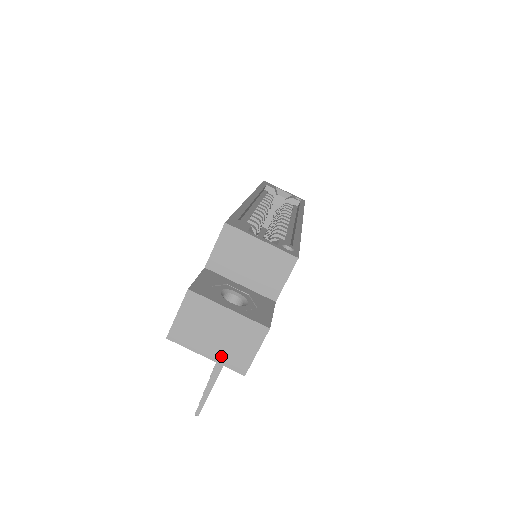
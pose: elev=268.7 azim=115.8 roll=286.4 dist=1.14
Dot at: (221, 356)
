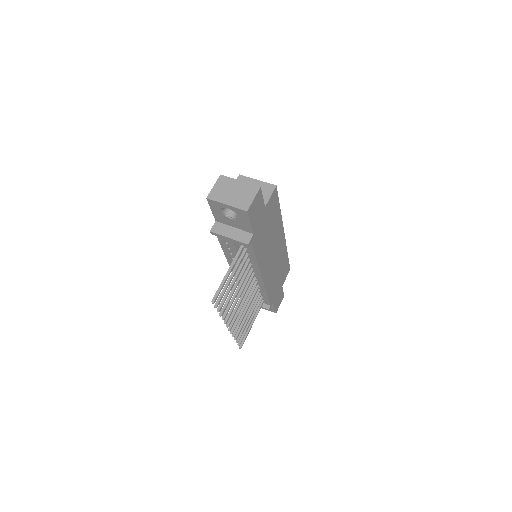
Dot at: (235, 203)
